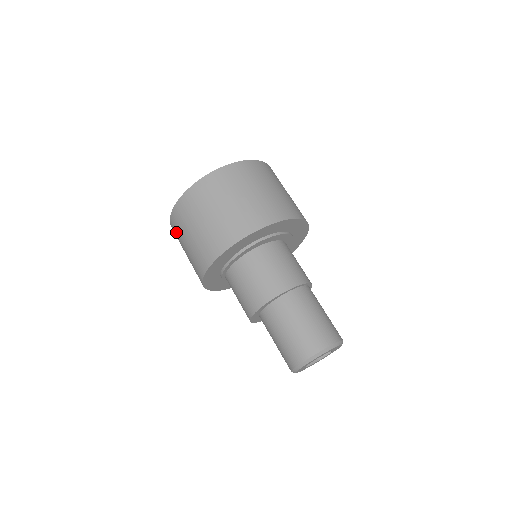
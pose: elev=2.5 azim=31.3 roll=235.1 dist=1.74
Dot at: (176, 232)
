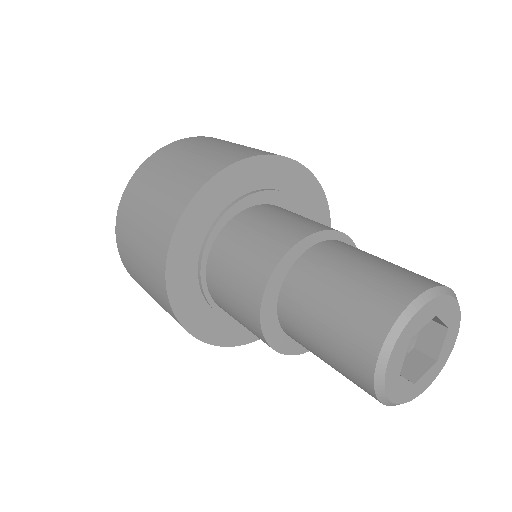
Dot at: (131, 200)
